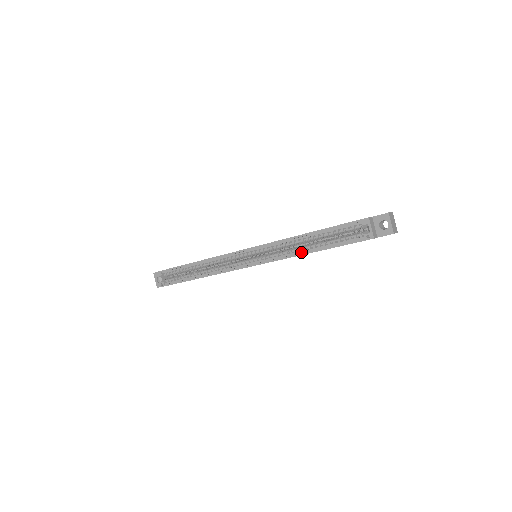
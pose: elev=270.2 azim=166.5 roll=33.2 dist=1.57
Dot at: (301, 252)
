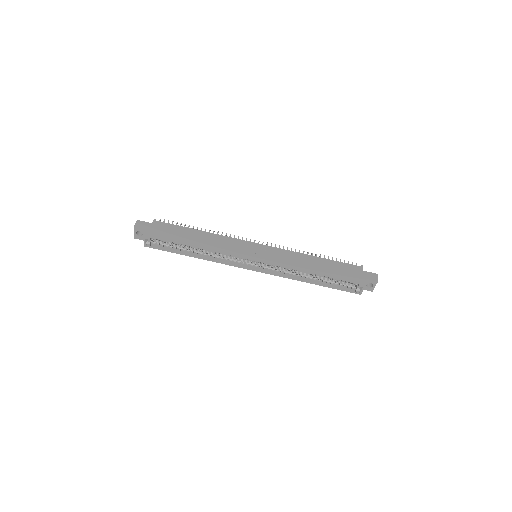
Dot at: (303, 279)
